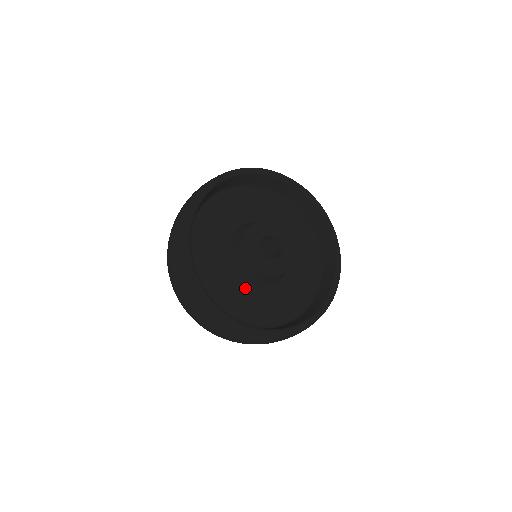
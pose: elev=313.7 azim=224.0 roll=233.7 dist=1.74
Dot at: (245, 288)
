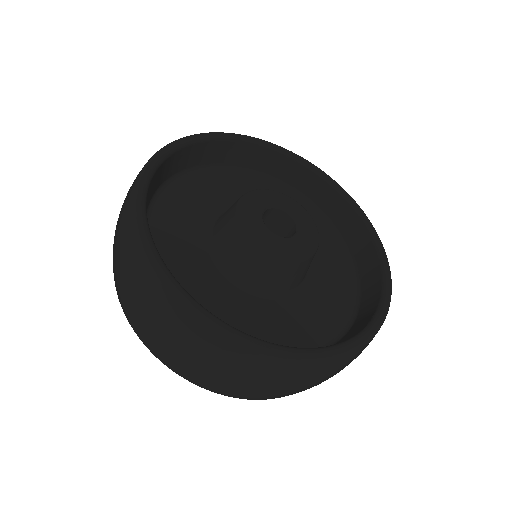
Dot at: (268, 303)
